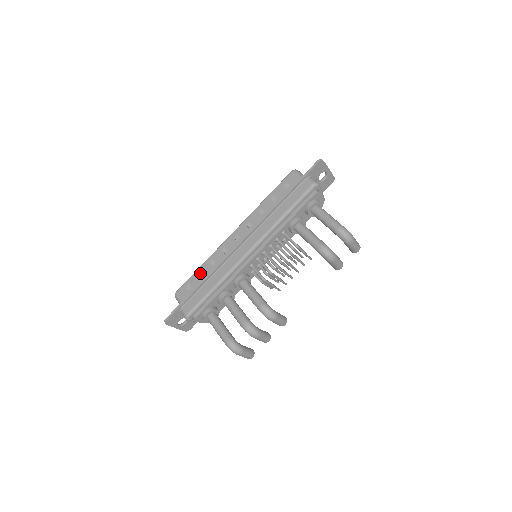
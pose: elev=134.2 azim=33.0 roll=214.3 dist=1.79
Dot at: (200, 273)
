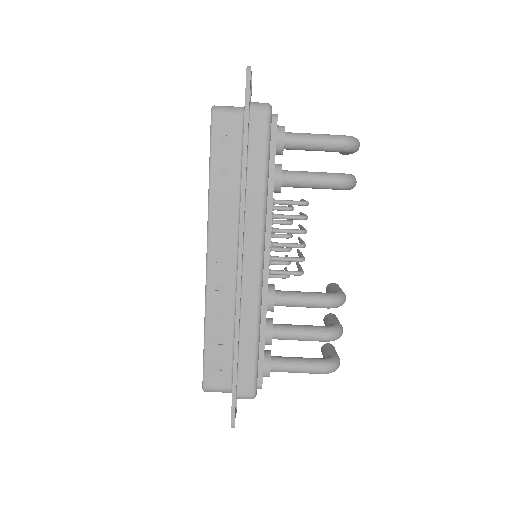
Dot at: (214, 340)
